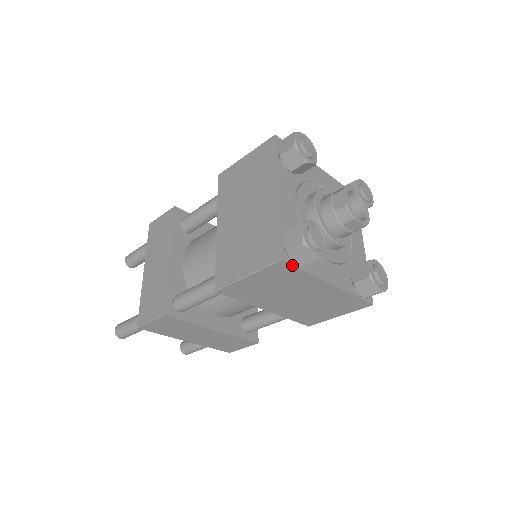
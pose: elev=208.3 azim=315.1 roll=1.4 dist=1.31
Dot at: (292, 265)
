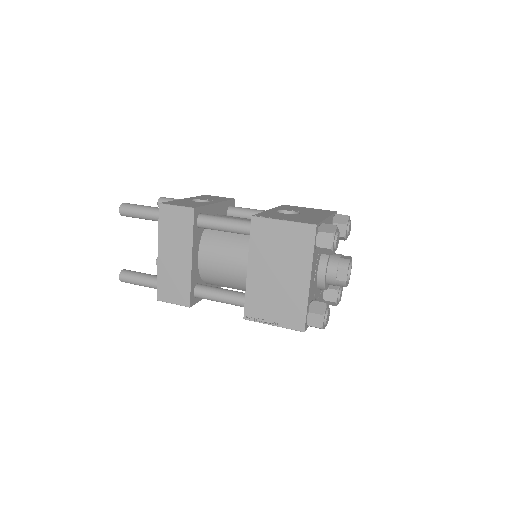
Dot at: occluded
